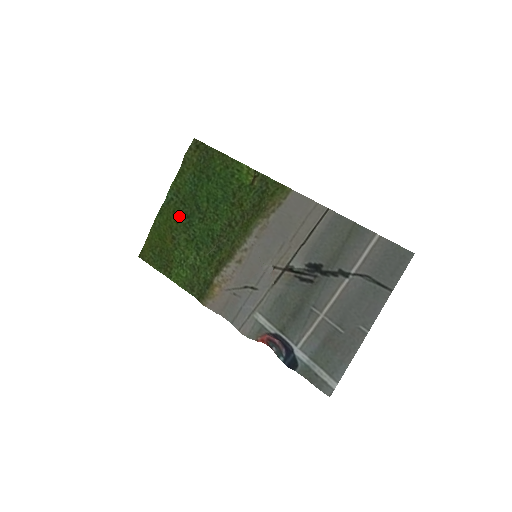
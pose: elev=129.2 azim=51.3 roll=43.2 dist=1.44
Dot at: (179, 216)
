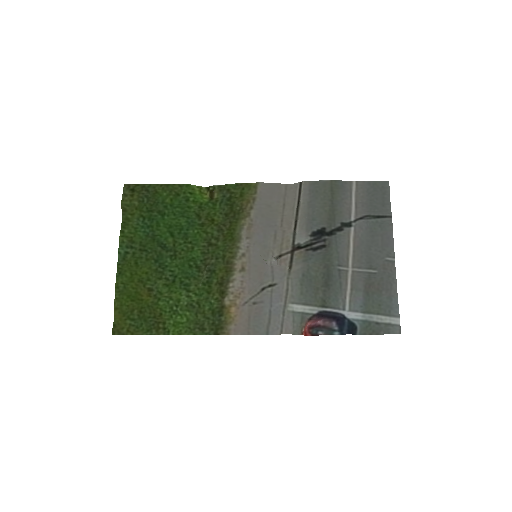
Dot at: (145, 265)
